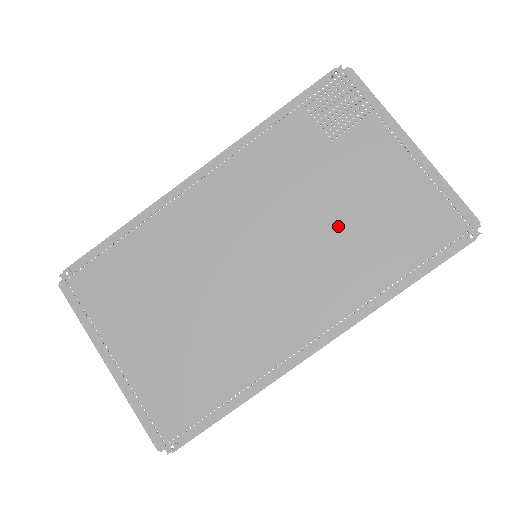
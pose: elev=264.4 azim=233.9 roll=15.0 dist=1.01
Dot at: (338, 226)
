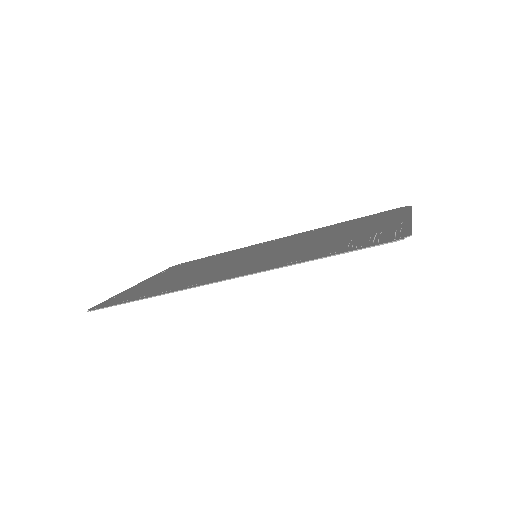
Dot at: occluded
